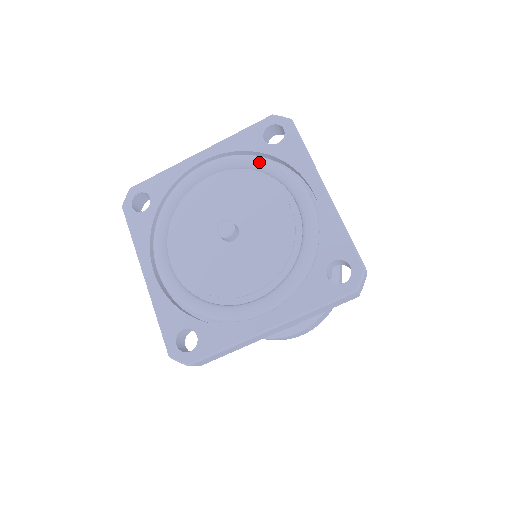
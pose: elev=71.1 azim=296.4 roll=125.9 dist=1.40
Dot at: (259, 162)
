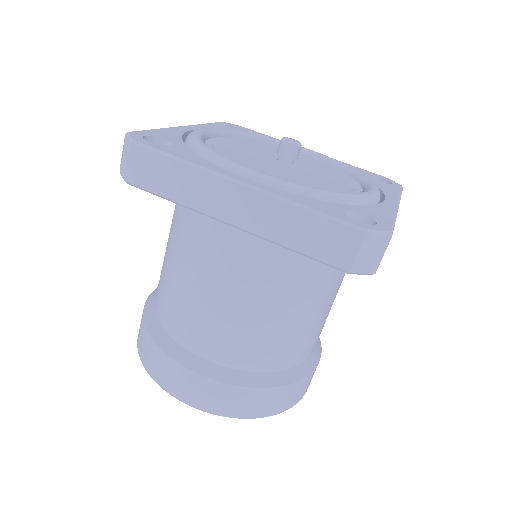
Dot at: (355, 170)
